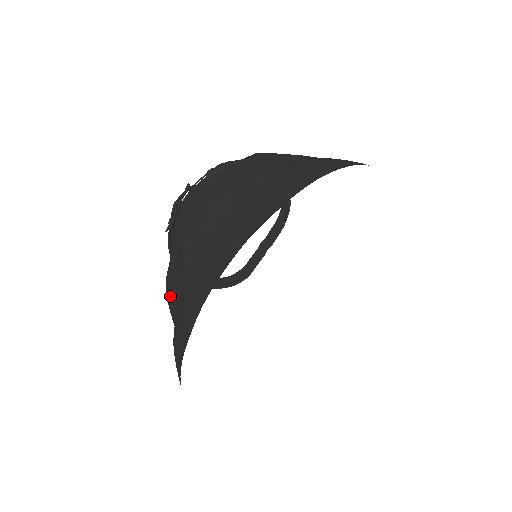
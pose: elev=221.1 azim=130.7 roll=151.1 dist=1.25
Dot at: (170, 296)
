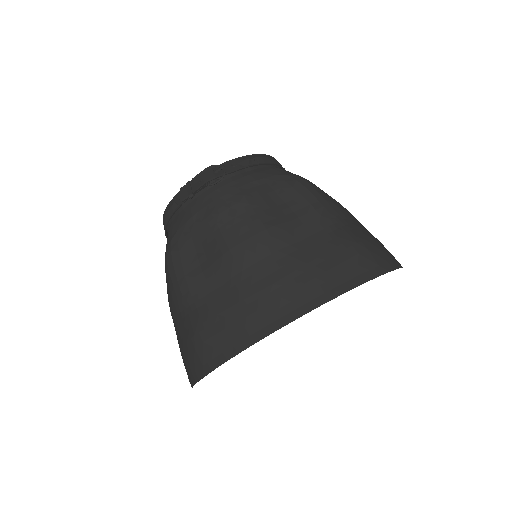
Dot at: (186, 282)
